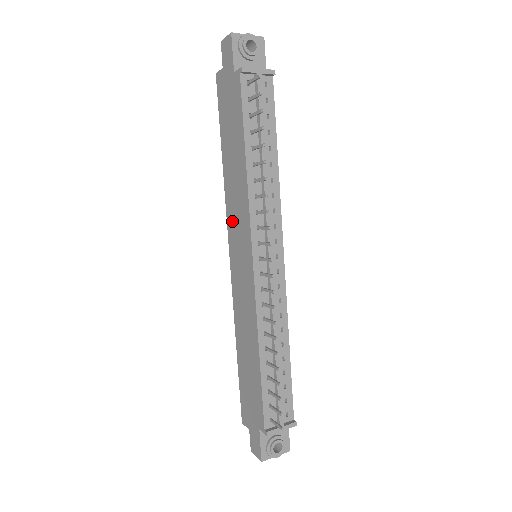
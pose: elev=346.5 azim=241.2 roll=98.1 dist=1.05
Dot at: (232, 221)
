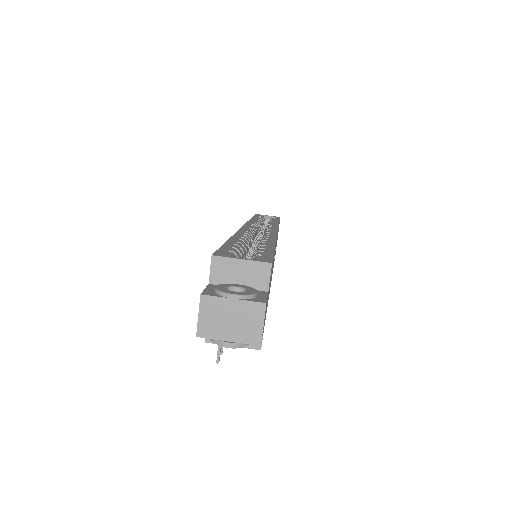
Dot at: occluded
